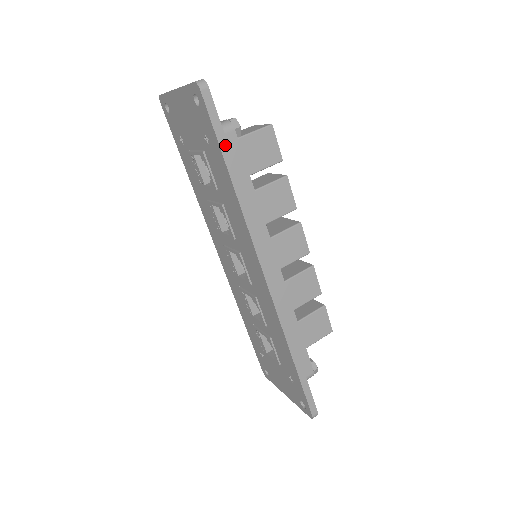
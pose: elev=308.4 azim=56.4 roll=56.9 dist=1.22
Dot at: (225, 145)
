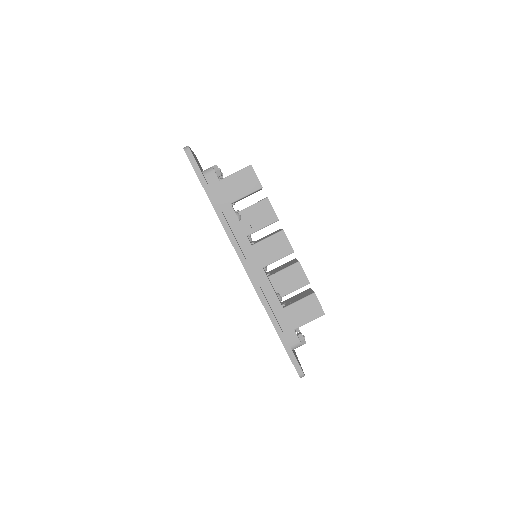
Dot at: (204, 182)
